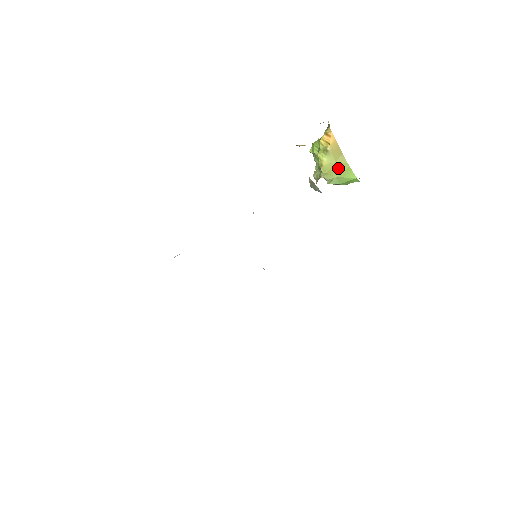
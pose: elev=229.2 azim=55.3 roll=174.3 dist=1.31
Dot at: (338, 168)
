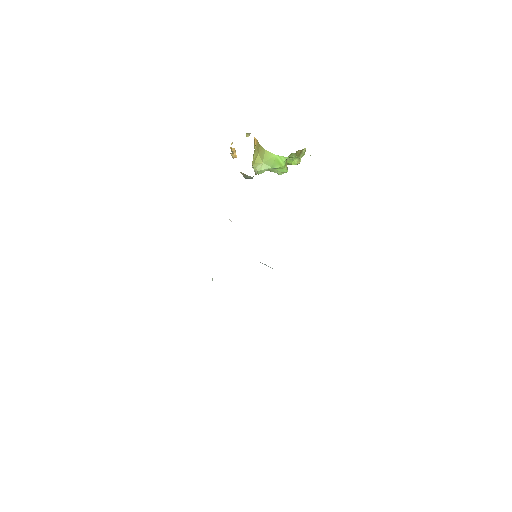
Dot at: (261, 156)
